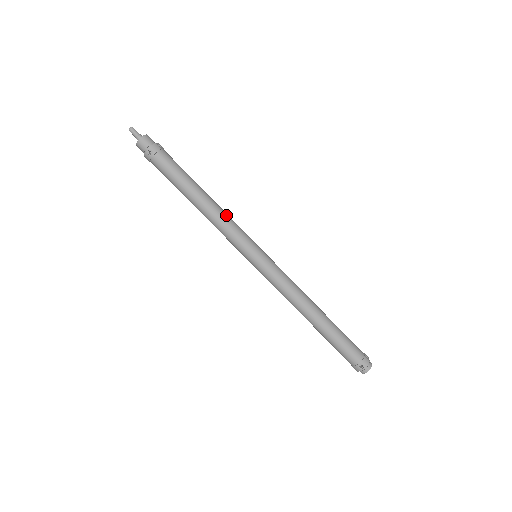
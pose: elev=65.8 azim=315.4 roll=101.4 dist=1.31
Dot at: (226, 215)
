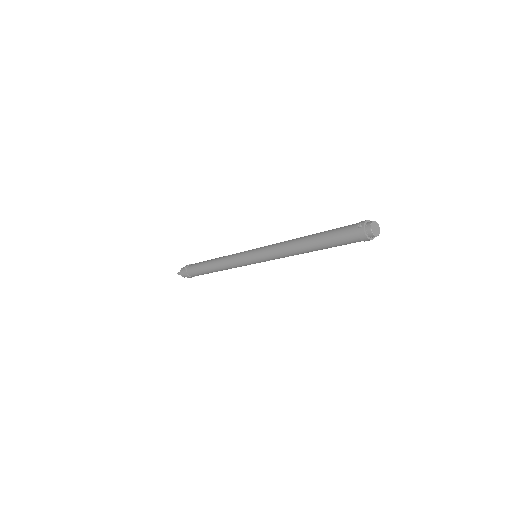
Dot at: occluded
